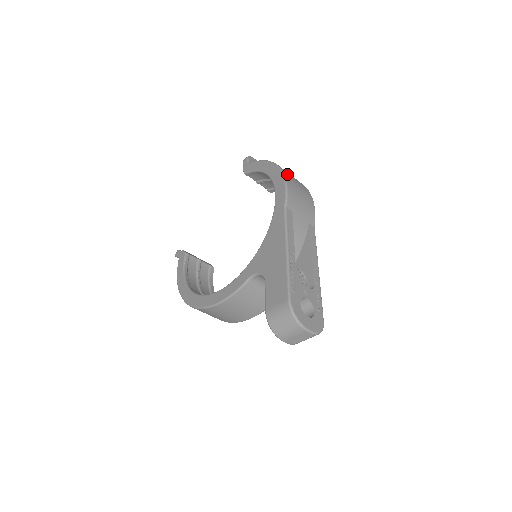
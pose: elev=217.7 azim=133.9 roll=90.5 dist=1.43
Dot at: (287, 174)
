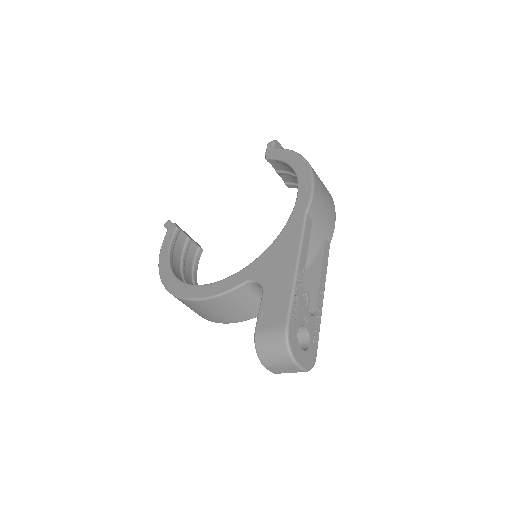
Dot at: (316, 175)
